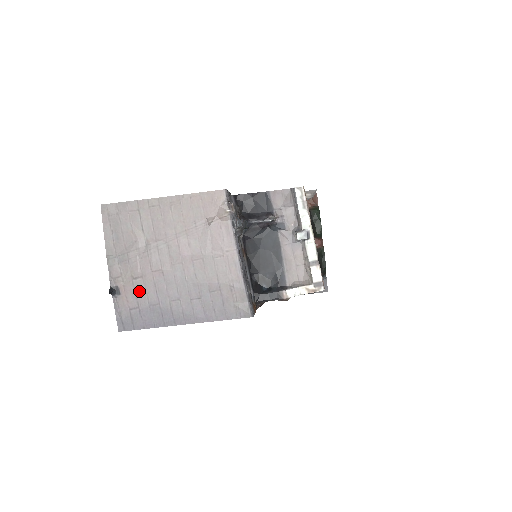
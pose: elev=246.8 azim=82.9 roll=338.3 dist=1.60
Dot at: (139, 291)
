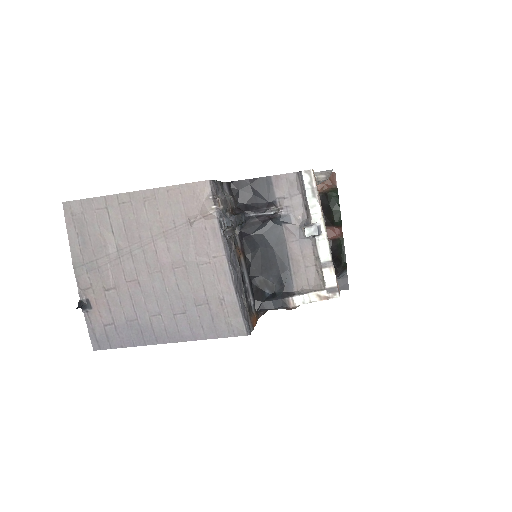
Dot at: (113, 305)
